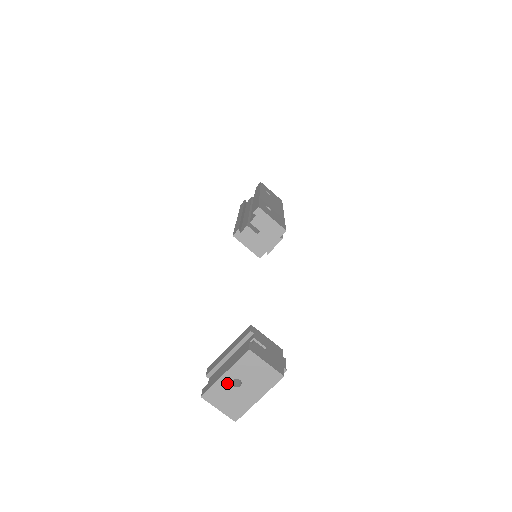
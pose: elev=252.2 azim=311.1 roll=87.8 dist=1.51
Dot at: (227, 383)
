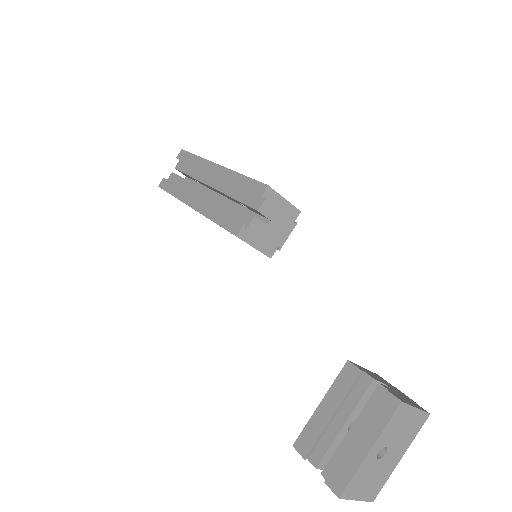
Dot at: (371, 460)
